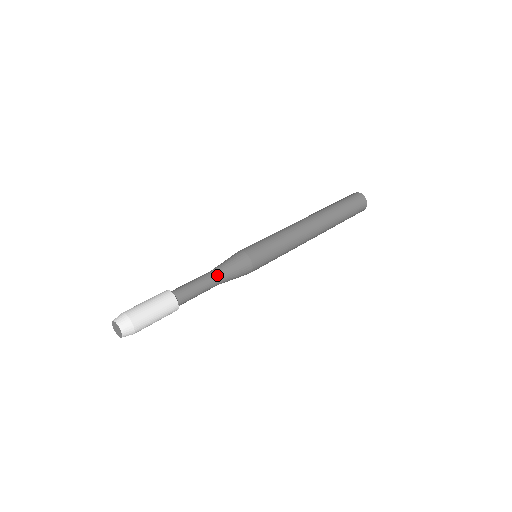
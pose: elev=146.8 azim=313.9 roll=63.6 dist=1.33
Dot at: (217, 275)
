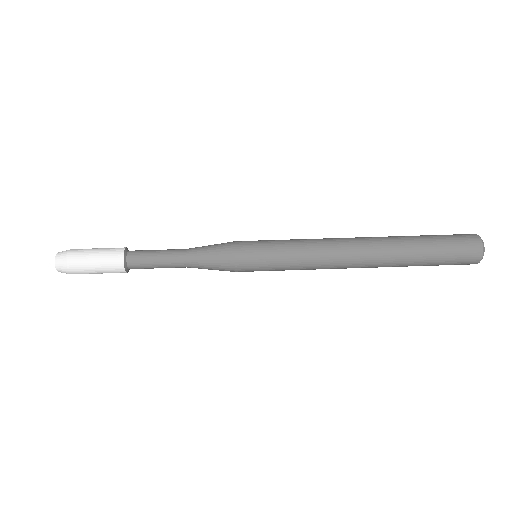
Dot at: (186, 257)
